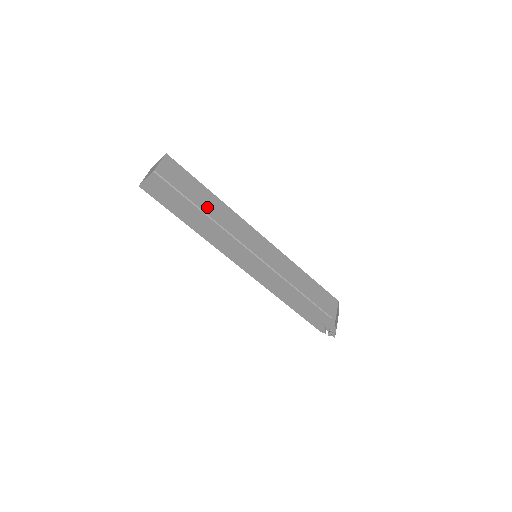
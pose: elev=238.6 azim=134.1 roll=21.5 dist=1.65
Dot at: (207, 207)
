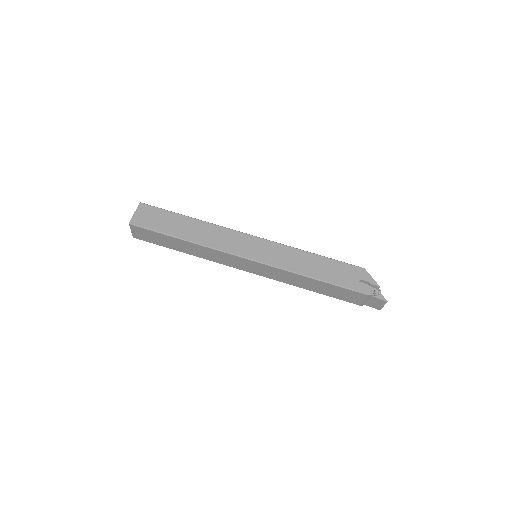
Dot at: occluded
